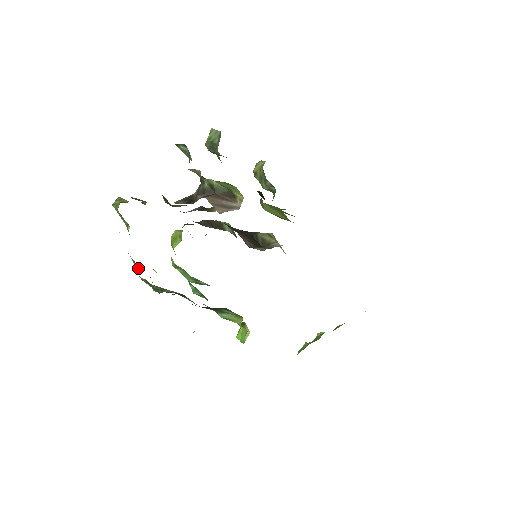
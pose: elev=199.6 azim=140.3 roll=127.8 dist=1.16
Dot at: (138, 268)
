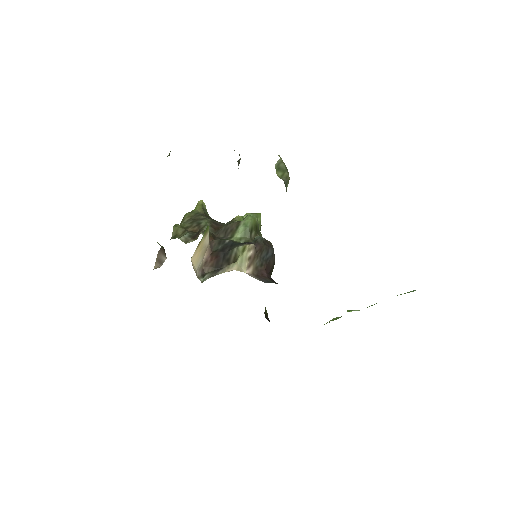
Dot at: occluded
